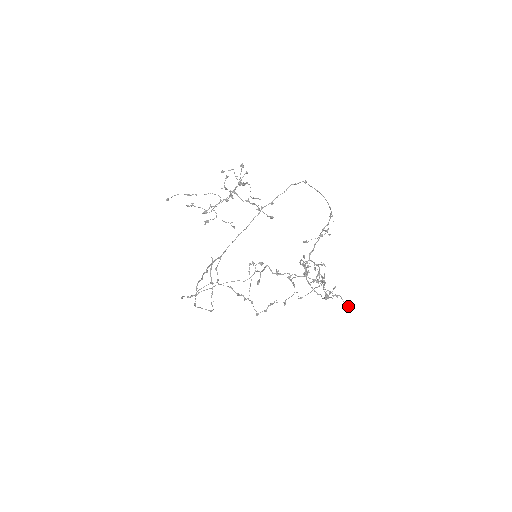
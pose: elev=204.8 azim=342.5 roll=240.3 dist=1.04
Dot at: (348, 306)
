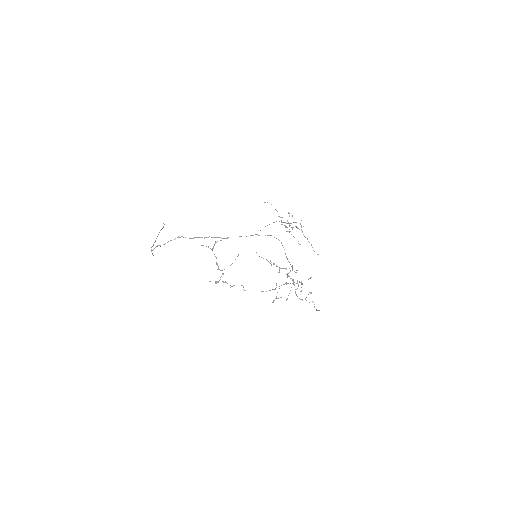
Dot at: (316, 309)
